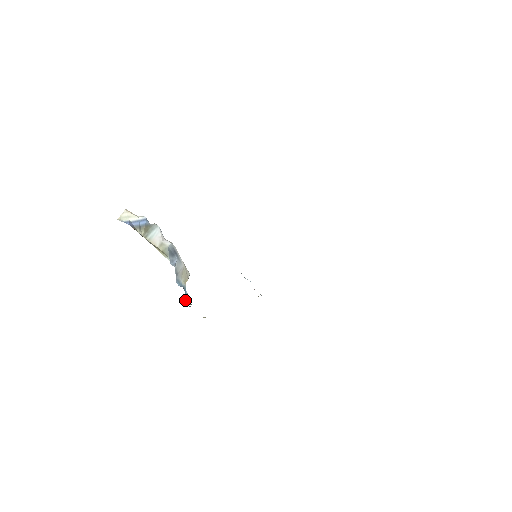
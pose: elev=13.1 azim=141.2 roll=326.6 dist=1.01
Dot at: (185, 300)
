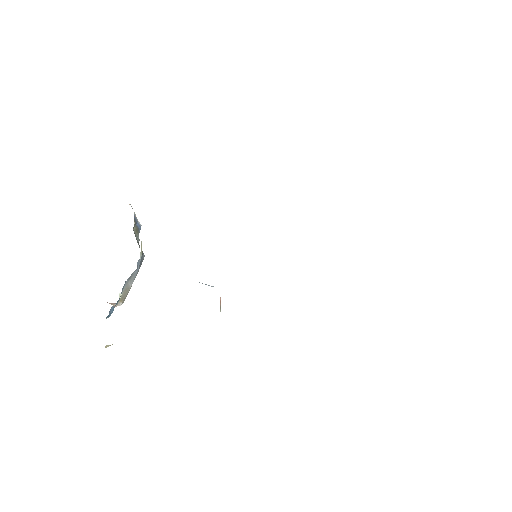
Dot at: (111, 309)
